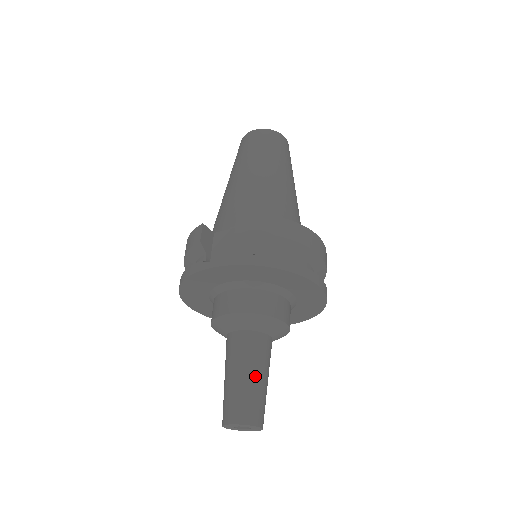
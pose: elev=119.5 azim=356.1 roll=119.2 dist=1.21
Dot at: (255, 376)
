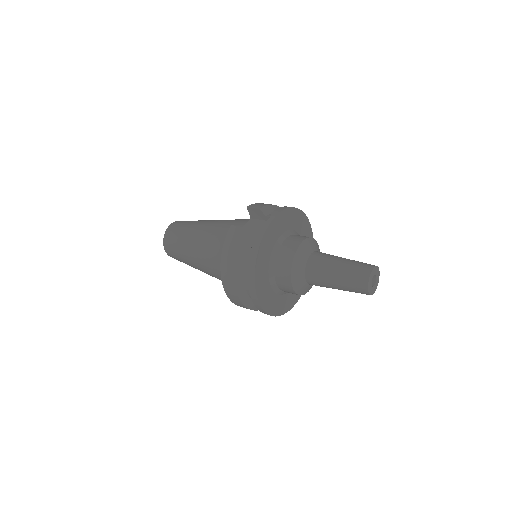
Dot at: occluded
